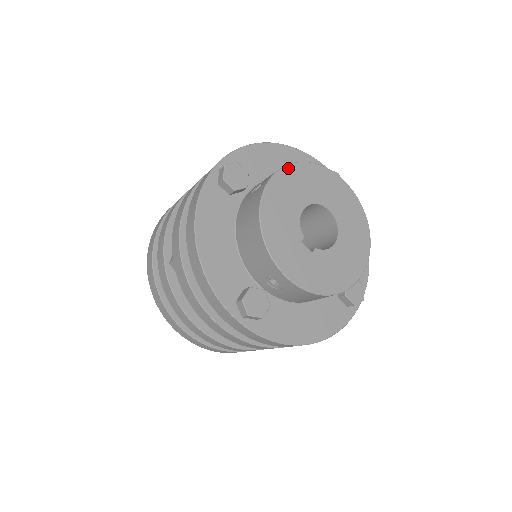
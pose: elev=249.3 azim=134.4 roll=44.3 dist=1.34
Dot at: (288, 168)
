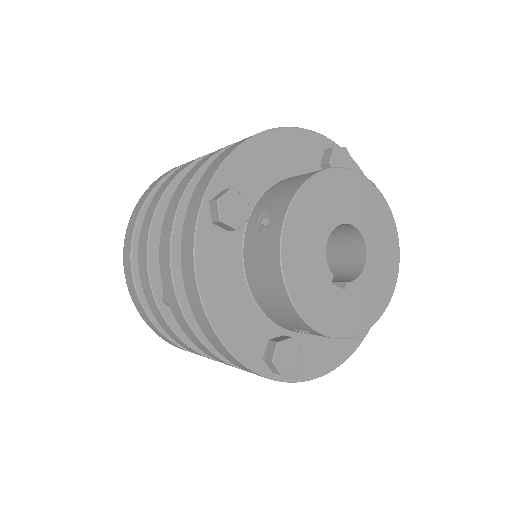
Dot at: (302, 191)
